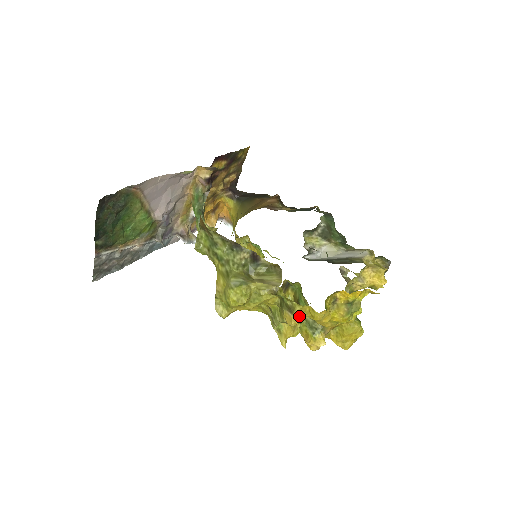
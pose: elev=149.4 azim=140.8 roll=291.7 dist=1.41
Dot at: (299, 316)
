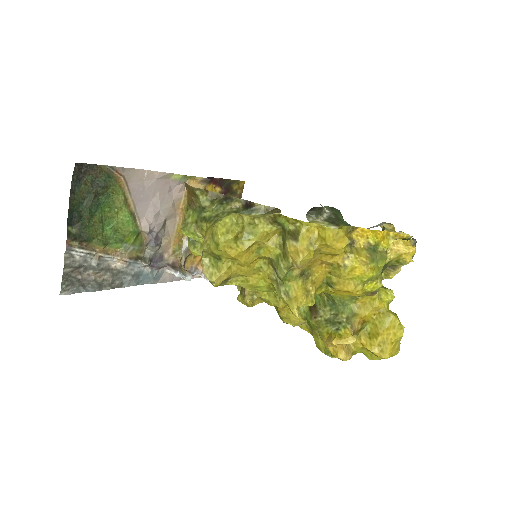
Dot at: (307, 245)
